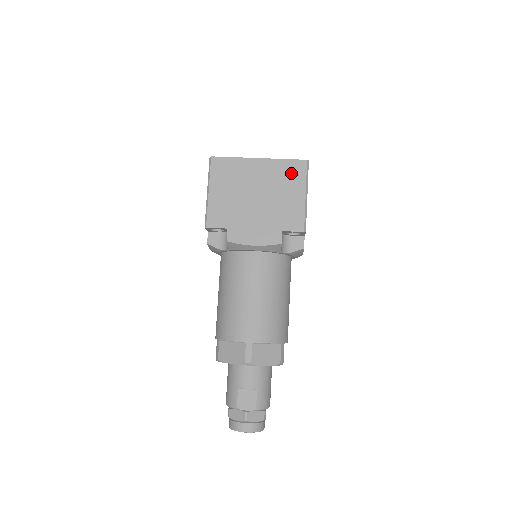
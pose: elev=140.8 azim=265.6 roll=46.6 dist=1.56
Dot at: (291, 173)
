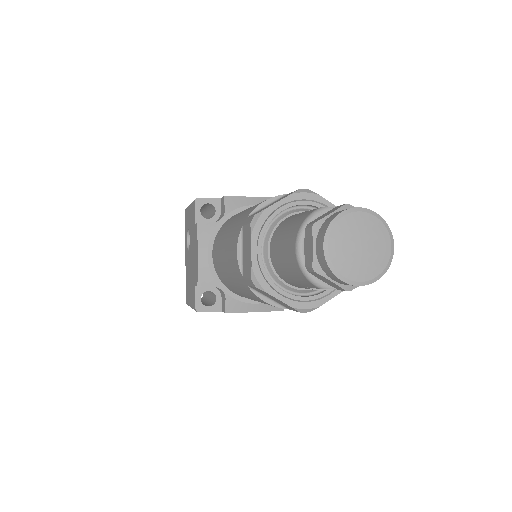
Dot at: occluded
